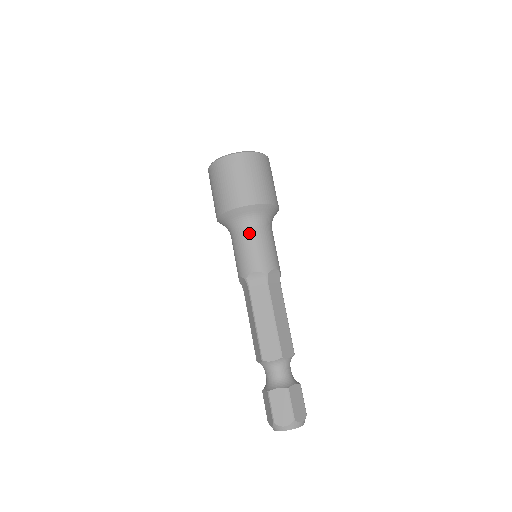
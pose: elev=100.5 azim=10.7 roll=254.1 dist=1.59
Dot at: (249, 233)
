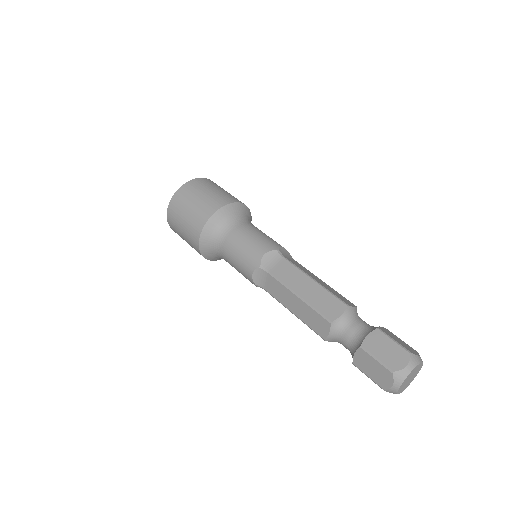
Dot at: (238, 230)
